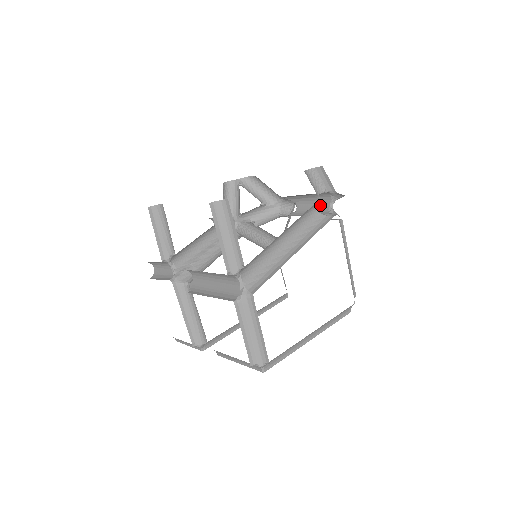
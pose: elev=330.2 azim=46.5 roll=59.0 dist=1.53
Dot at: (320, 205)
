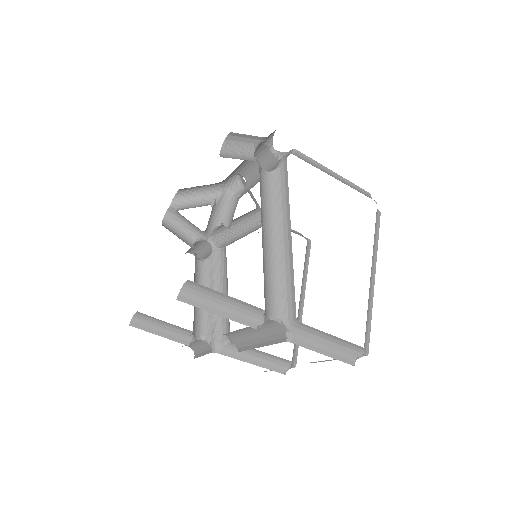
Dot at: (262, 159)
